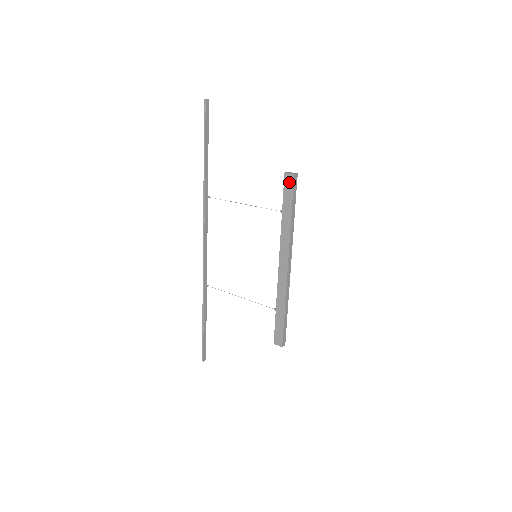
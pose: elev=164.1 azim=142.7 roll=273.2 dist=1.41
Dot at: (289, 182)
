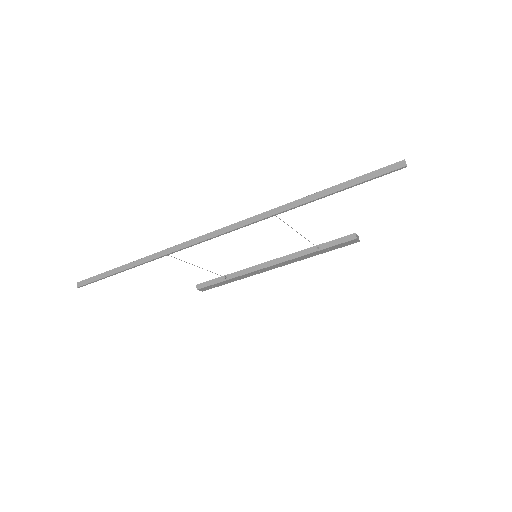
Dot at: (350, 243)
